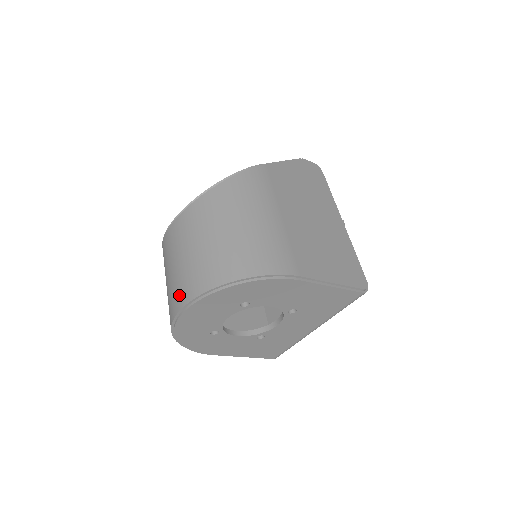
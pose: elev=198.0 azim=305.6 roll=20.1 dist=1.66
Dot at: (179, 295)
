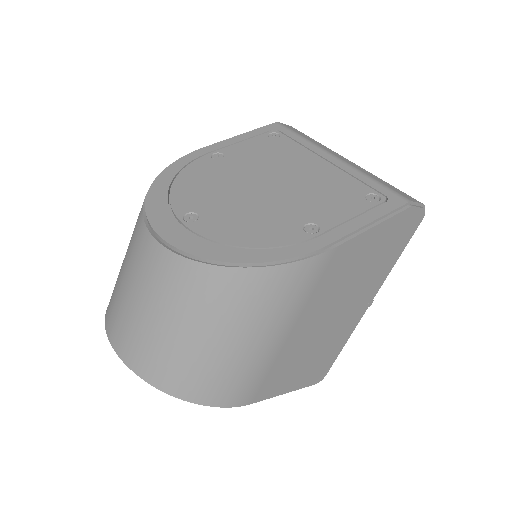
Dot at: (119, 336)
